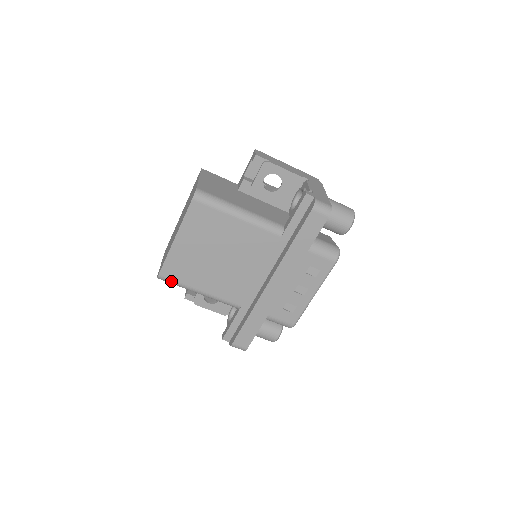
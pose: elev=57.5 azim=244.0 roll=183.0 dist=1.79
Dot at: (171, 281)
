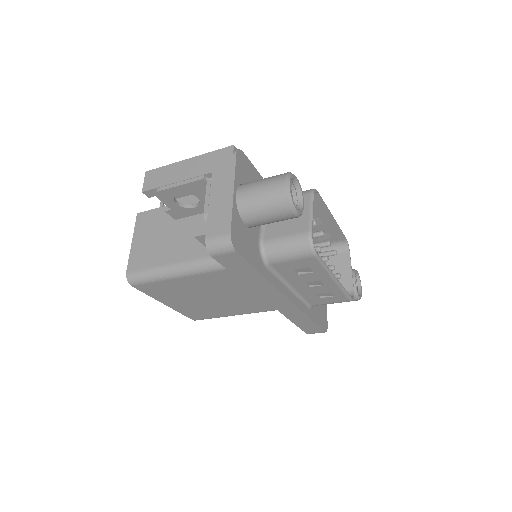
Dot at: occluded
